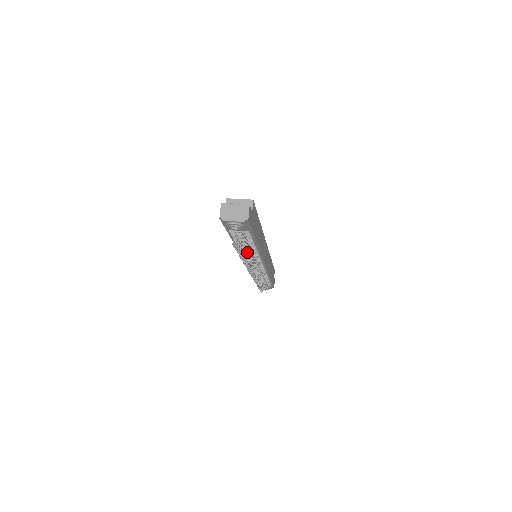
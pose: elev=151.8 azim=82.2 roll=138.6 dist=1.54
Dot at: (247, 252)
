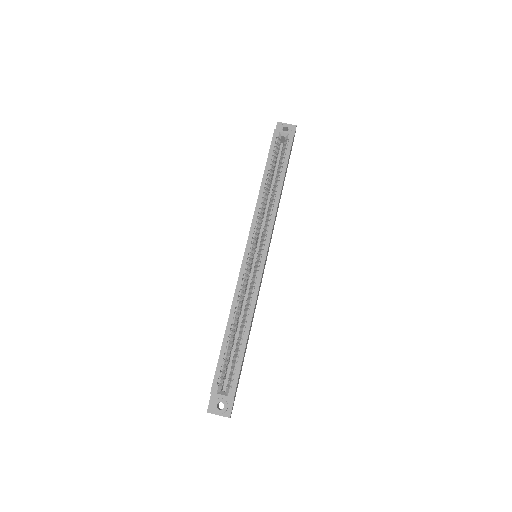
Dot at: occluded
